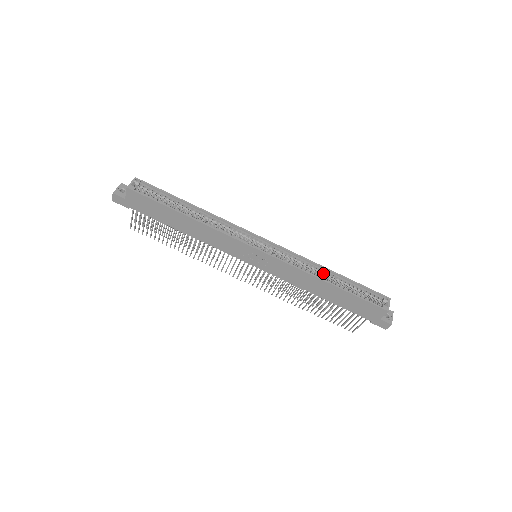
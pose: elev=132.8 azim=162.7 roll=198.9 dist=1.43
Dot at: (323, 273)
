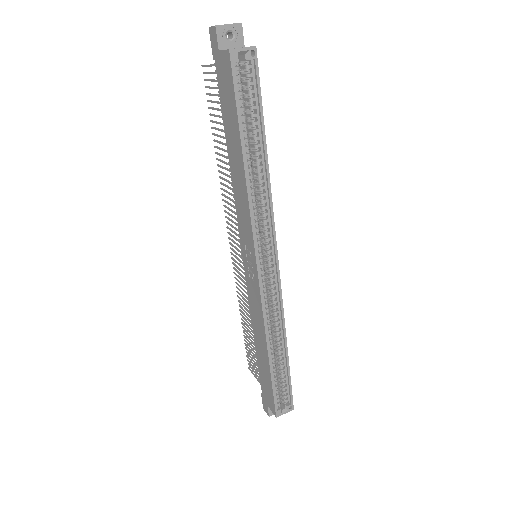
Dot at: (278, 340)
